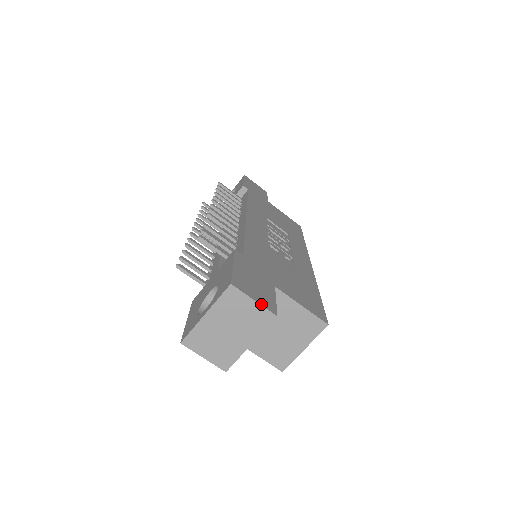
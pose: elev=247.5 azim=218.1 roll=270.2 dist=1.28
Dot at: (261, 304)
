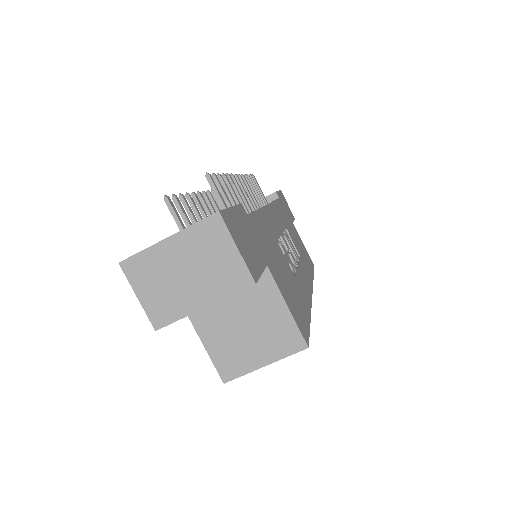
Dot at: (243, 258)
